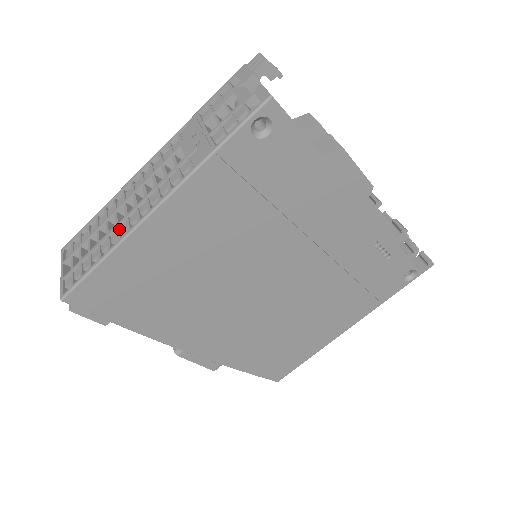
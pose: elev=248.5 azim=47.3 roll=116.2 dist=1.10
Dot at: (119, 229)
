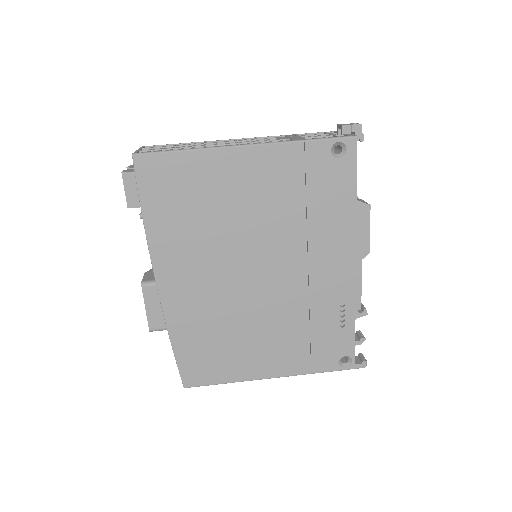
Dot at: occluded
